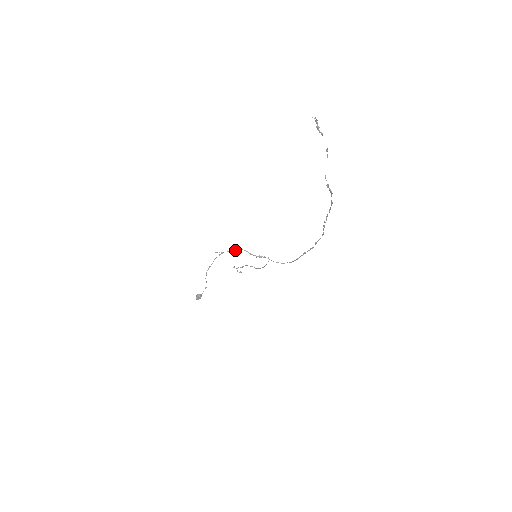
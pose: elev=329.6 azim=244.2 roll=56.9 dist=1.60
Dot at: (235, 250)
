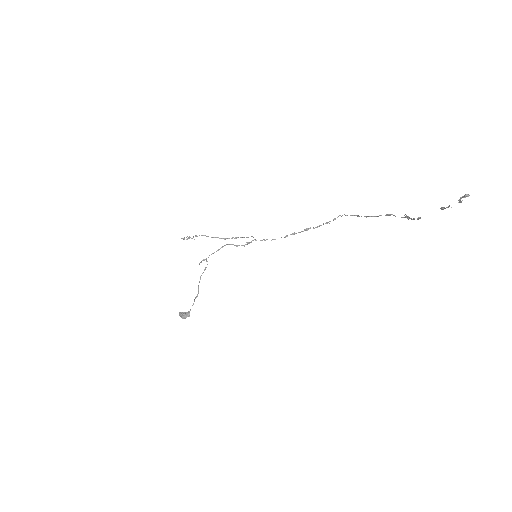
Dot at: (218, 250)
